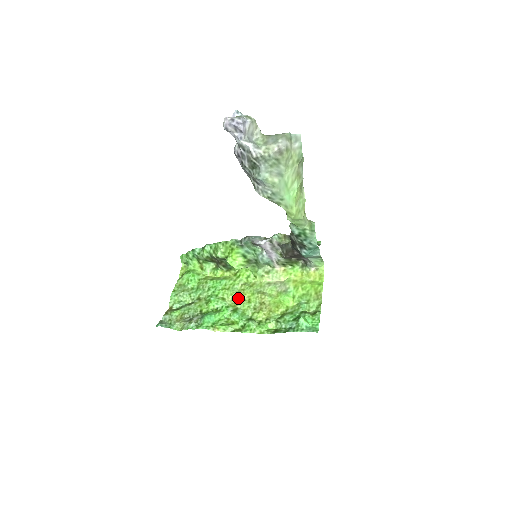
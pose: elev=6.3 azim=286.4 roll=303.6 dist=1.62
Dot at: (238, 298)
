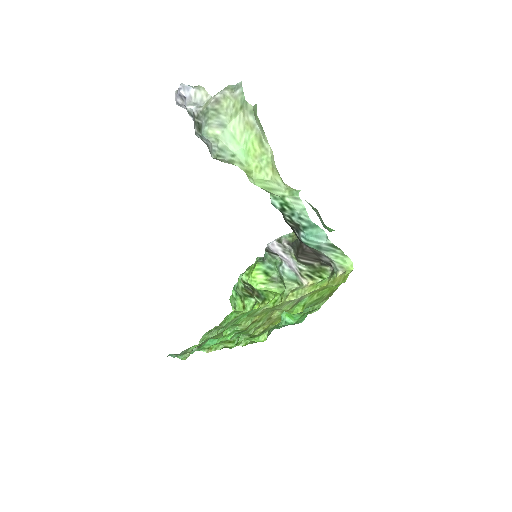
Dot at: (252, 321)
